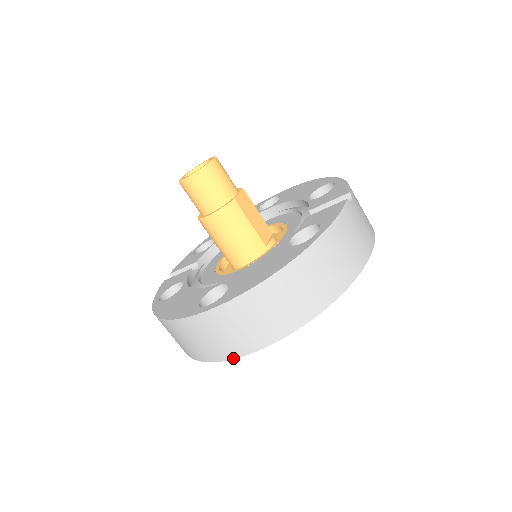
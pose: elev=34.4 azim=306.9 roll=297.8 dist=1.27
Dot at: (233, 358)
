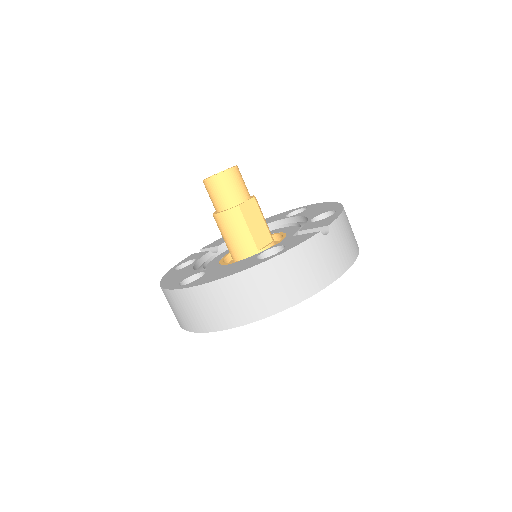
Dot at: (193, 331)
